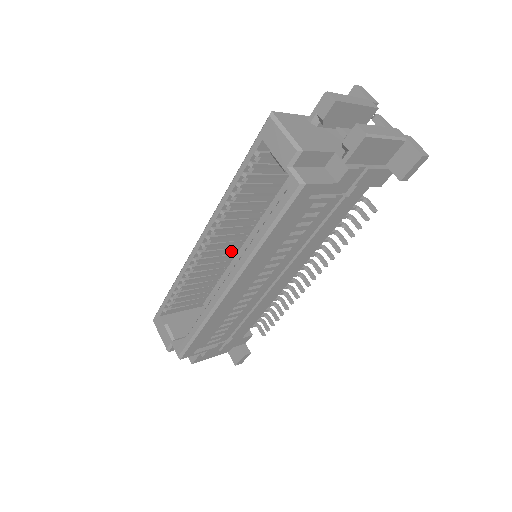
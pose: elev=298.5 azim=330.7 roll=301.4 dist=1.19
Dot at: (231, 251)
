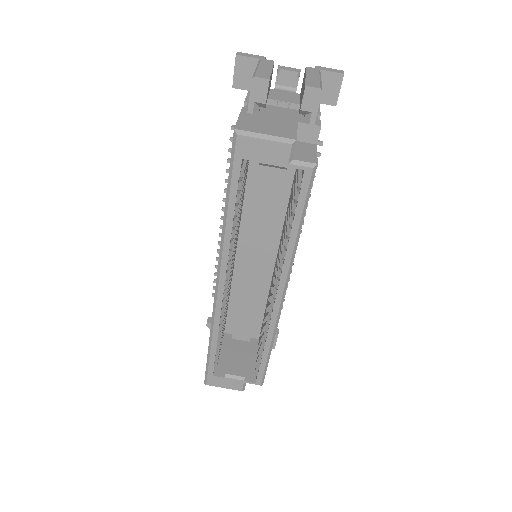
Dot at: (232, 271)
